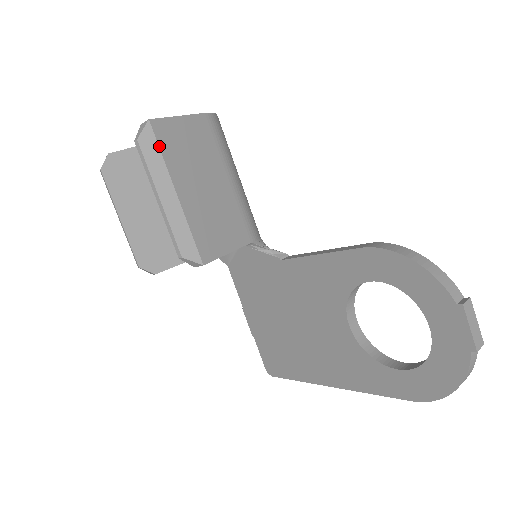
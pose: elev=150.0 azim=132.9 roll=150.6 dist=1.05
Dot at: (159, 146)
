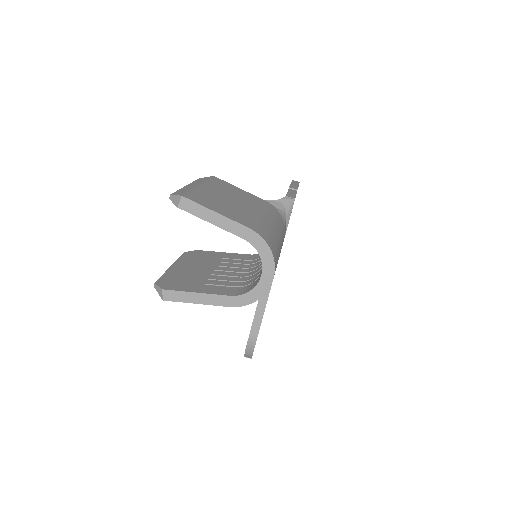
Dot at: occluded
